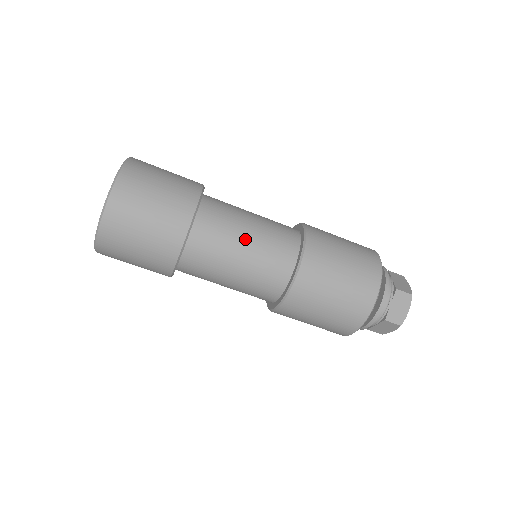
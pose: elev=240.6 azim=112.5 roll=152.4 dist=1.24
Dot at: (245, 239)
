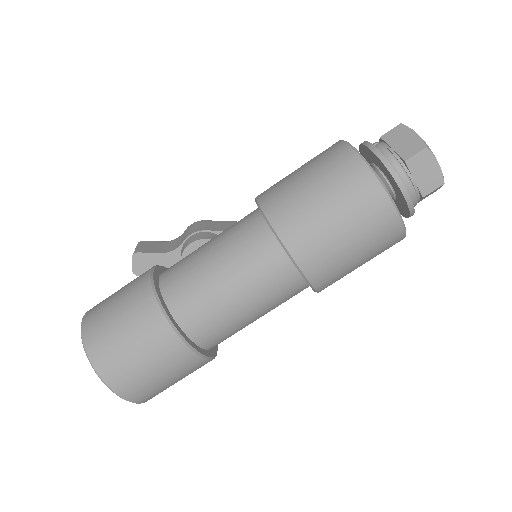
Dot at: (229, 290)
